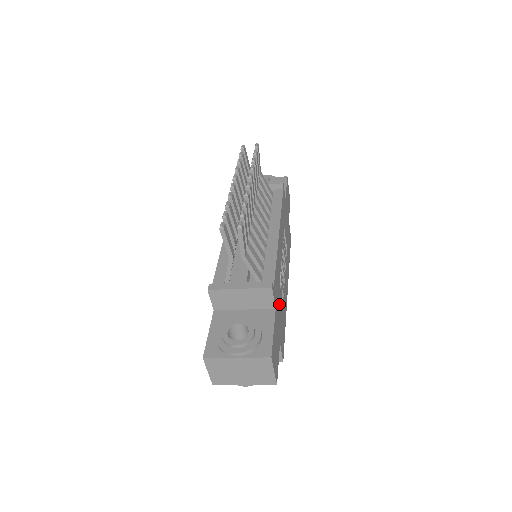
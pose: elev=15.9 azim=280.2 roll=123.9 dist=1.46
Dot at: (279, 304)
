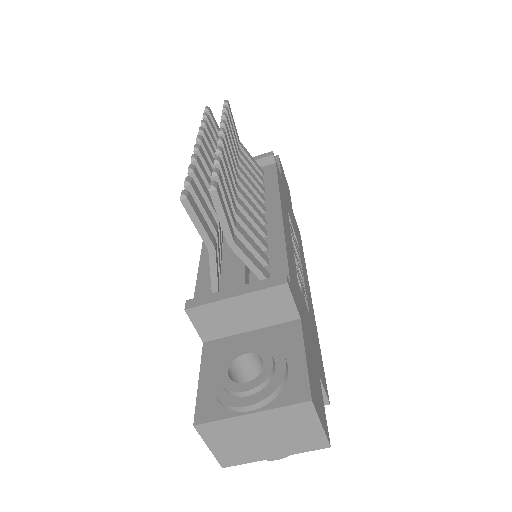
Dot at: (304, 314)
